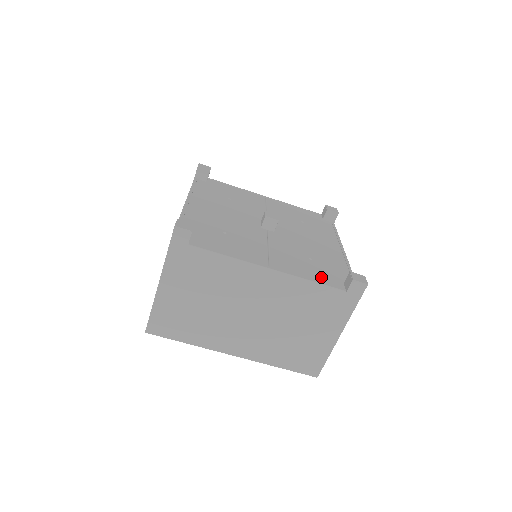
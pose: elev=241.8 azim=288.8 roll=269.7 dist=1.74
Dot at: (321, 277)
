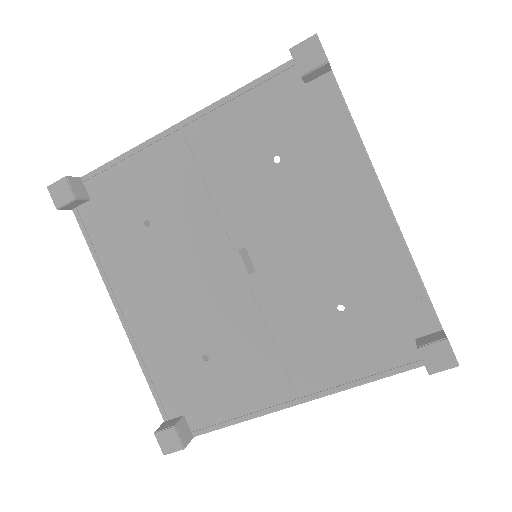
Dot at: (374, 355)
